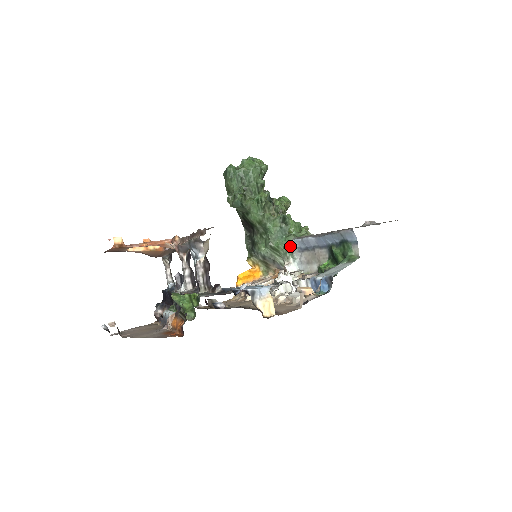
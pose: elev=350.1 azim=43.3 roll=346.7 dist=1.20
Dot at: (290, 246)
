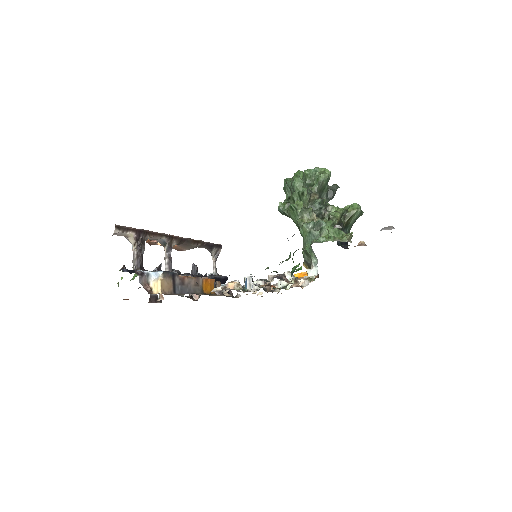
Dot at: (312, 251)
